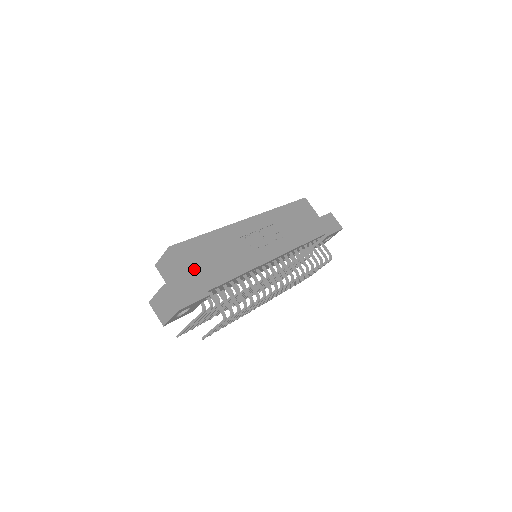
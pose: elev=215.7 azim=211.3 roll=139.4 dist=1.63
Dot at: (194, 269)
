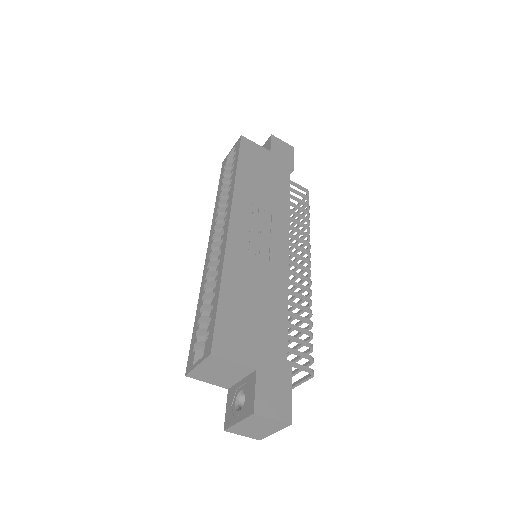
Dot at: (255, 353)
